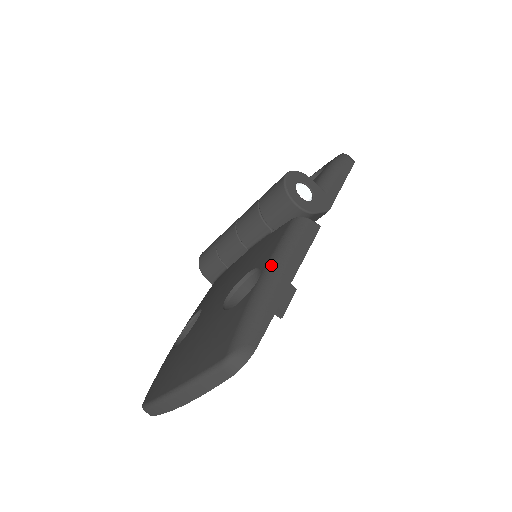
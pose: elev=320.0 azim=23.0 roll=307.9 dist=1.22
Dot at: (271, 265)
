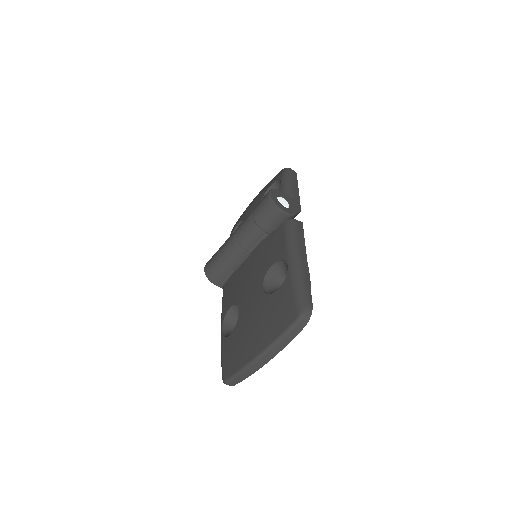
Dot at: (291, 255)
